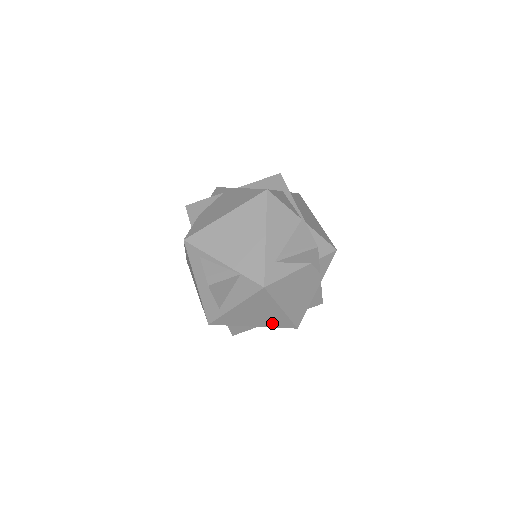
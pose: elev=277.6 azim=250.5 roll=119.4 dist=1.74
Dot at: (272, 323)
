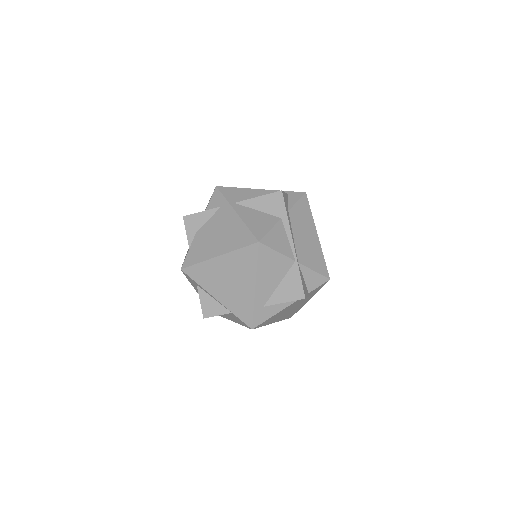
Dot at: occluded
